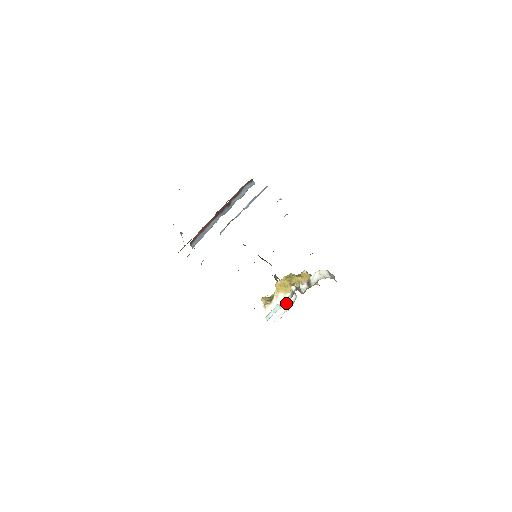
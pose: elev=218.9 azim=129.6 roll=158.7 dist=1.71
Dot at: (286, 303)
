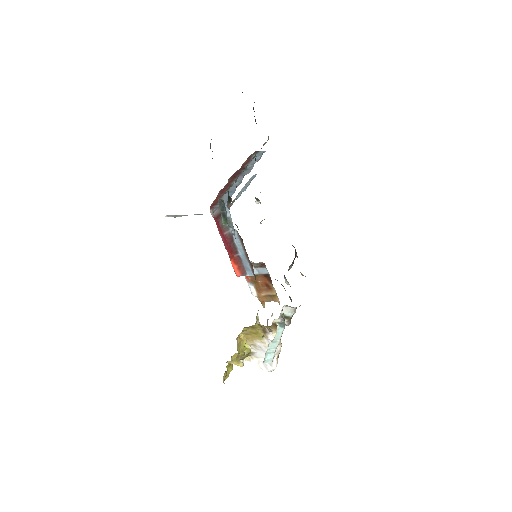
Dot at: occluded
